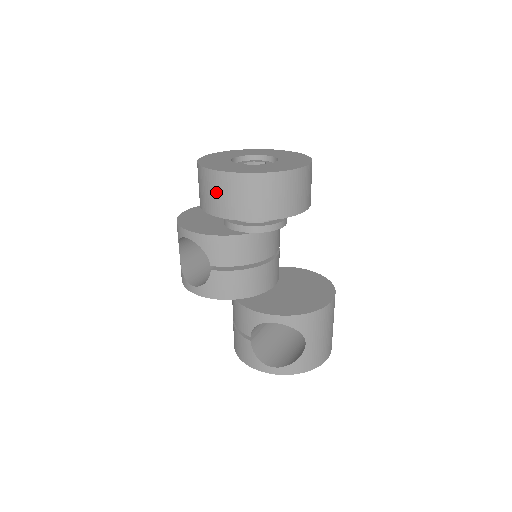
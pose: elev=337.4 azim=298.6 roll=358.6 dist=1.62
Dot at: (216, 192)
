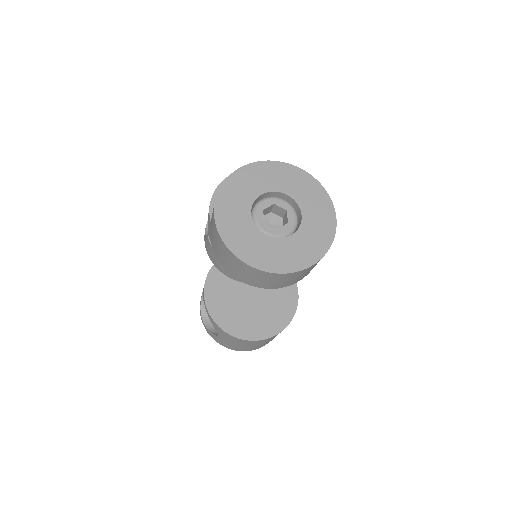
Dot at: occluded
